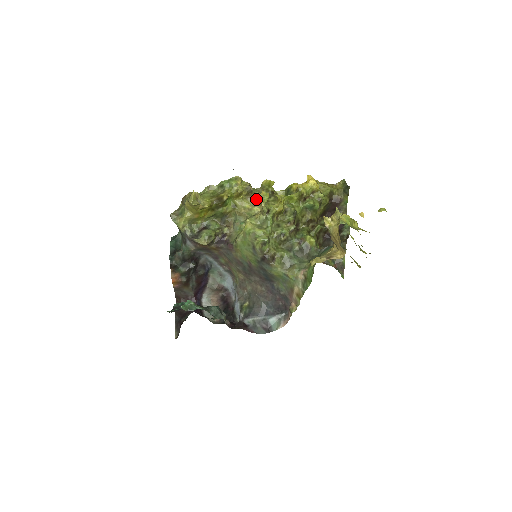
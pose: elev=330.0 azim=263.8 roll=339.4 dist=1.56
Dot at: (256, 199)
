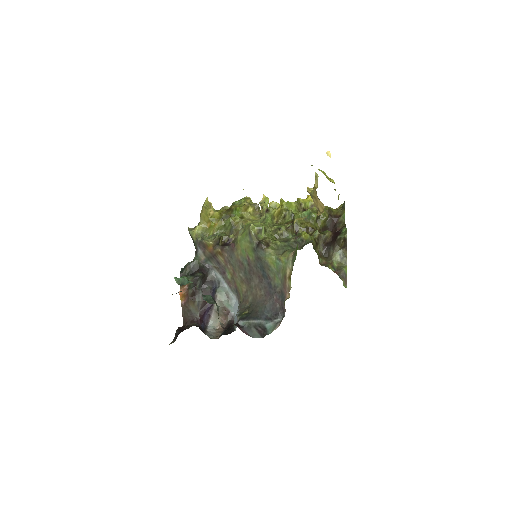
Dot at: occluded
